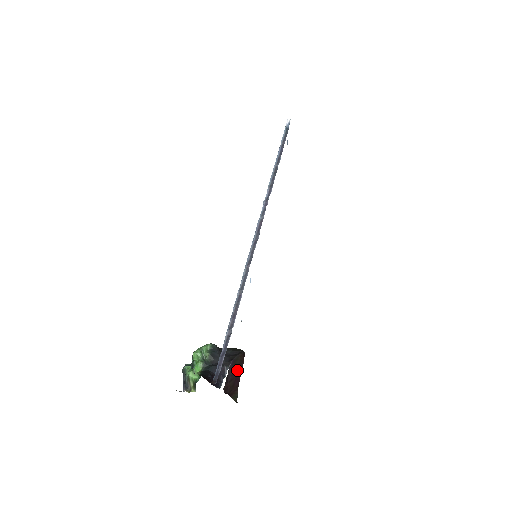
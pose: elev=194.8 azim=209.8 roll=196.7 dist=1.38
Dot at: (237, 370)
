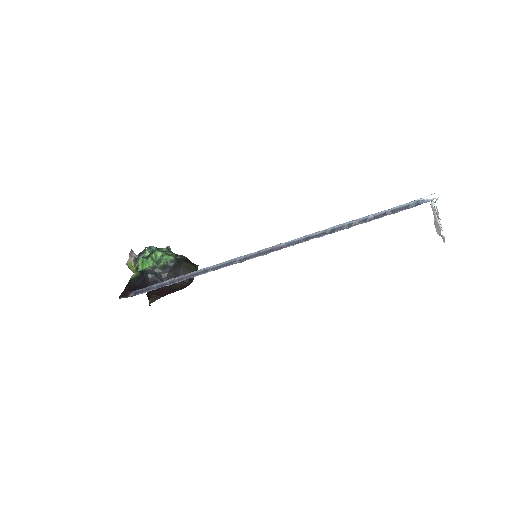
Dot at: (171, 290)
